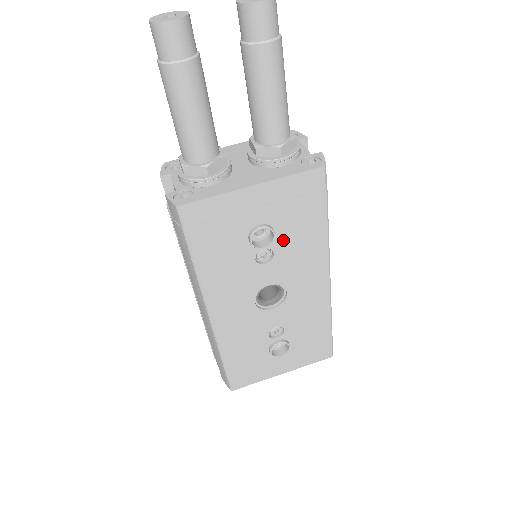
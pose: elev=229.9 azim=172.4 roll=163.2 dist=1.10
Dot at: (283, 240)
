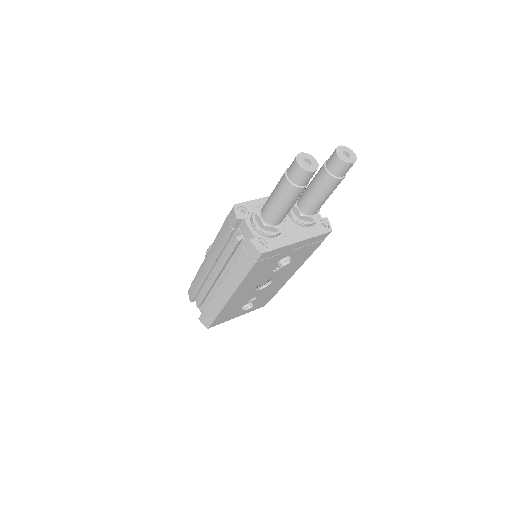
Dot at: (291, 261)
